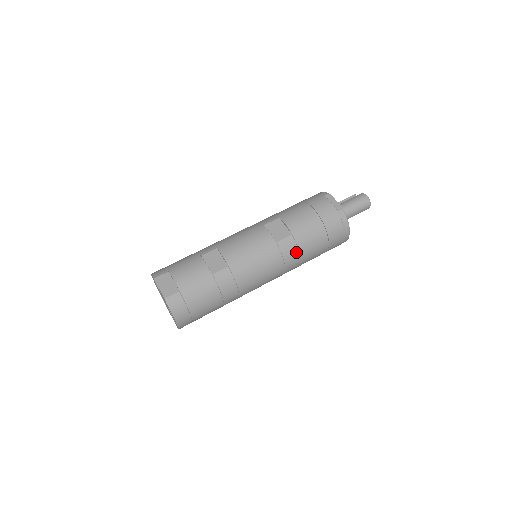
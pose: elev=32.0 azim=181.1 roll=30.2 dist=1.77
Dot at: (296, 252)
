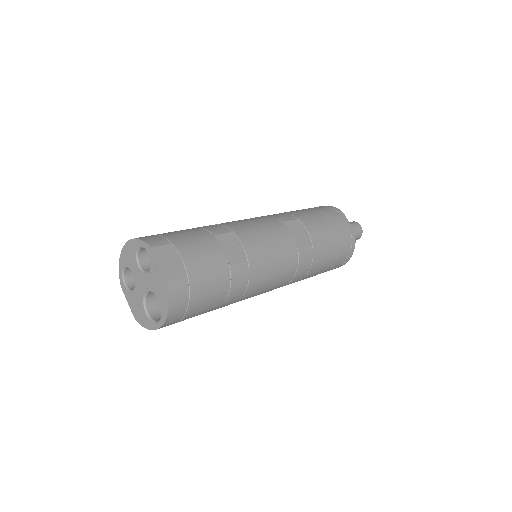
Dot at: (308, 266)
